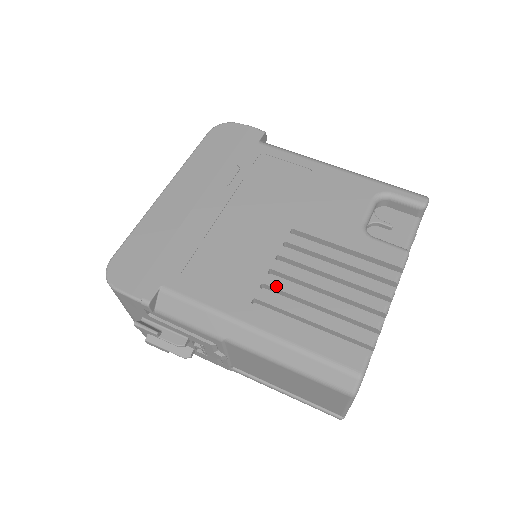
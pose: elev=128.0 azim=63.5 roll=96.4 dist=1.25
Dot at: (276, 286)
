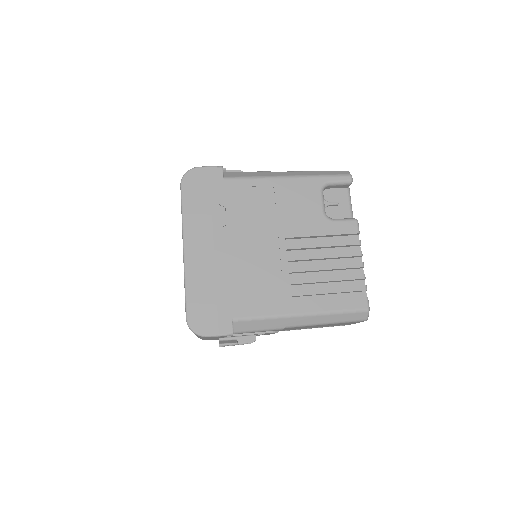
Dot at: (299, 282)
